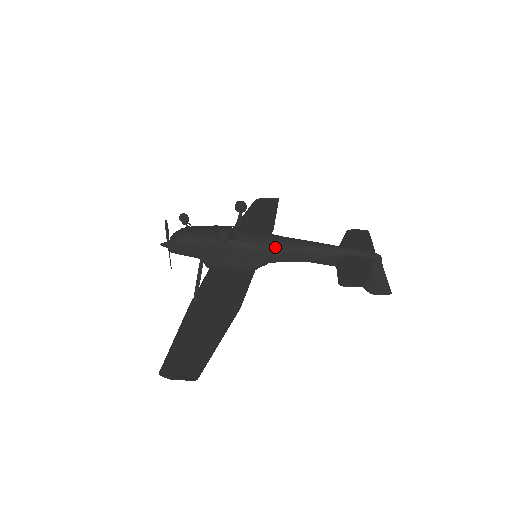
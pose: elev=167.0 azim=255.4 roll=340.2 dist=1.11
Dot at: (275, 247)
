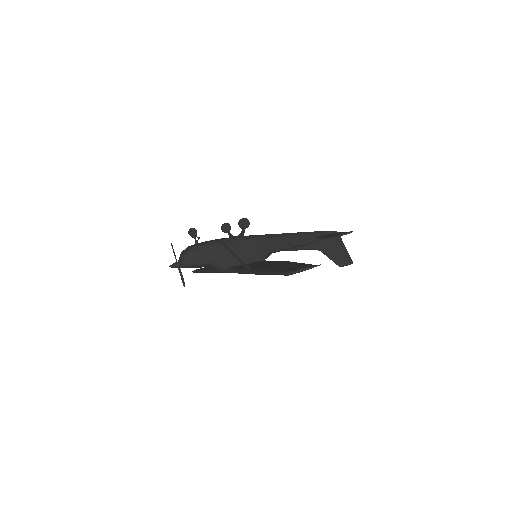
Dot at: (274, 237)
